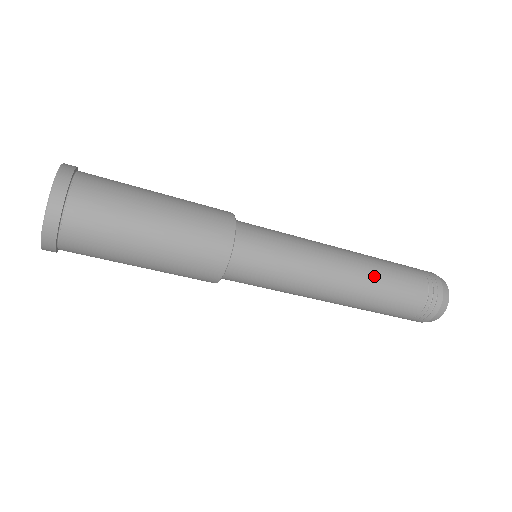
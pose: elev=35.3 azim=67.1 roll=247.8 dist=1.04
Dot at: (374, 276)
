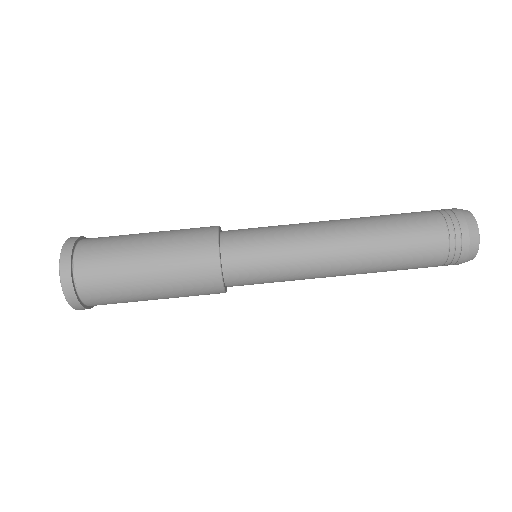
Dot at: (372, 221)
